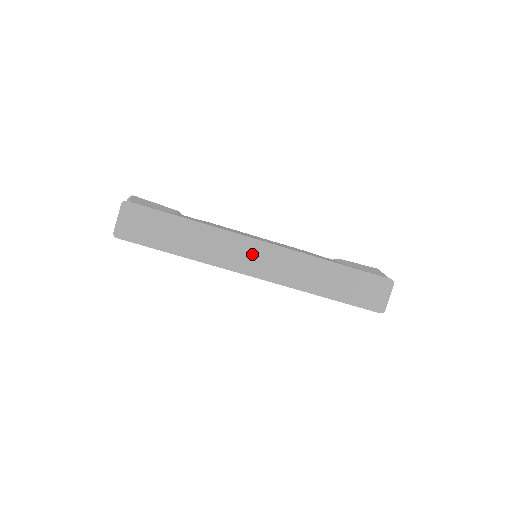
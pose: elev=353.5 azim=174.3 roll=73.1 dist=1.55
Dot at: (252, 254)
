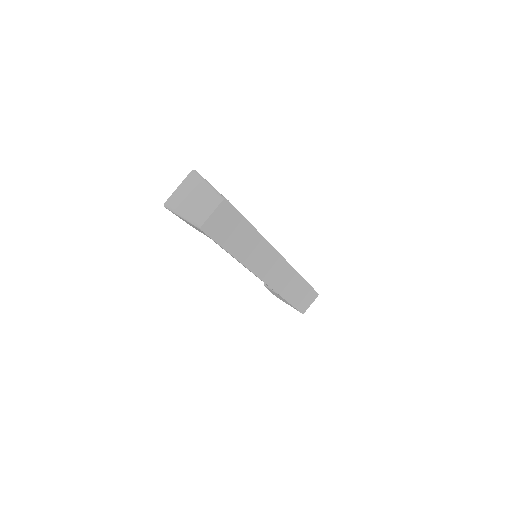
Dot at: (272, 264)
